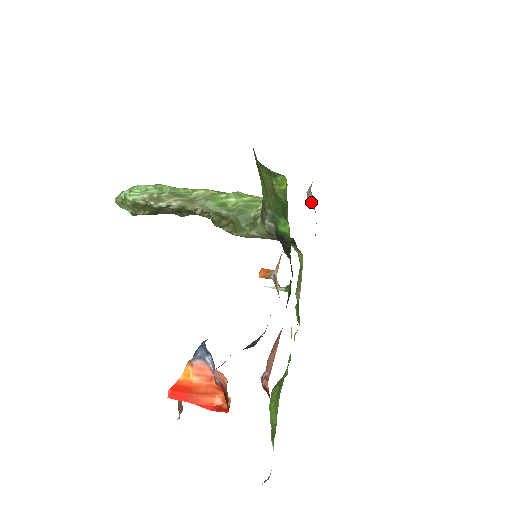
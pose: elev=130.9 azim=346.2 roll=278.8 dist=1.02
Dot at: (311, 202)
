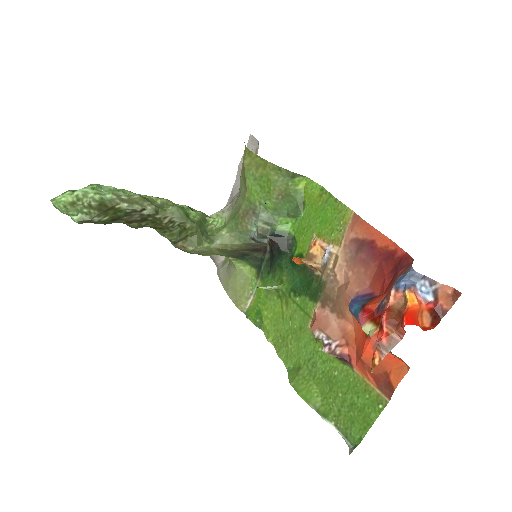
Dot at: occluded
